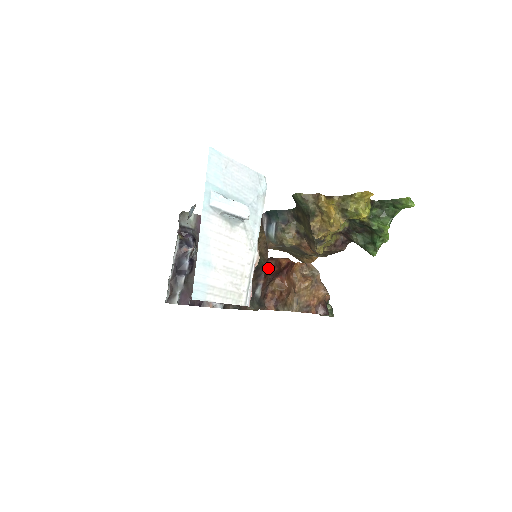
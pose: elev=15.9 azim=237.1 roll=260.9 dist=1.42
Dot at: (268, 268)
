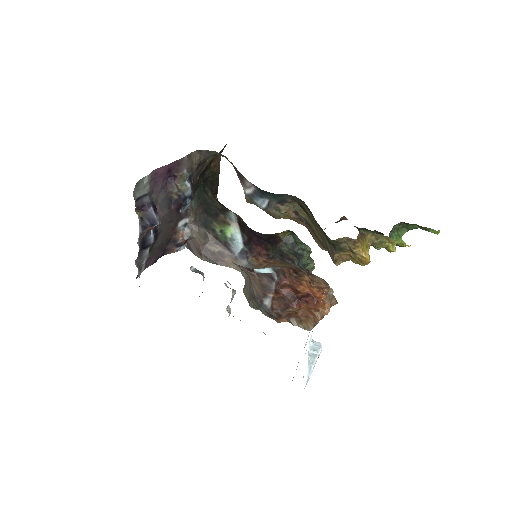
Dot at: (280, 287)
